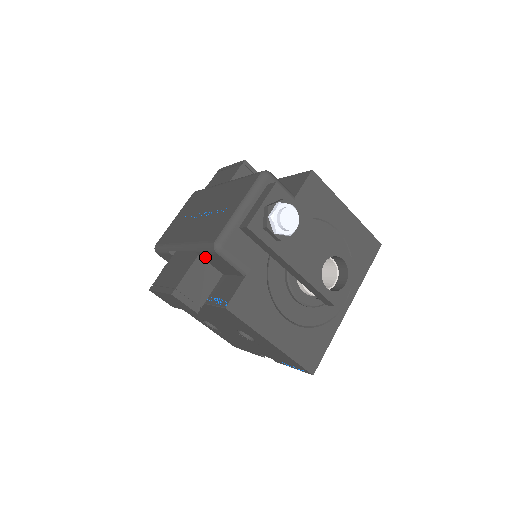
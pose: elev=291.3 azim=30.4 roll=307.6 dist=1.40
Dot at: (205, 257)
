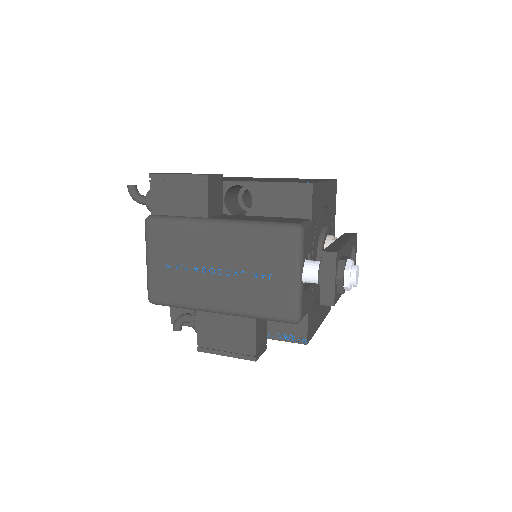
Dot at: occluded
